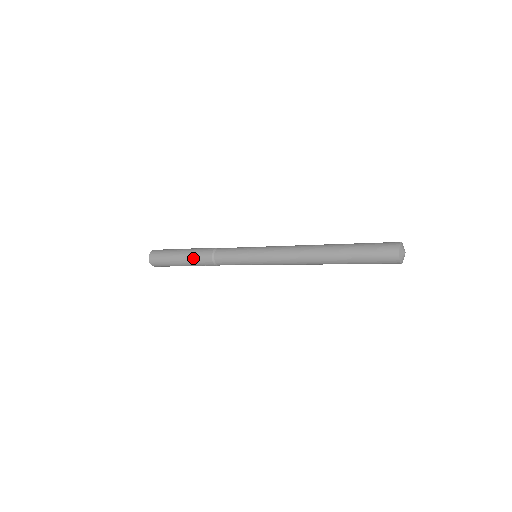
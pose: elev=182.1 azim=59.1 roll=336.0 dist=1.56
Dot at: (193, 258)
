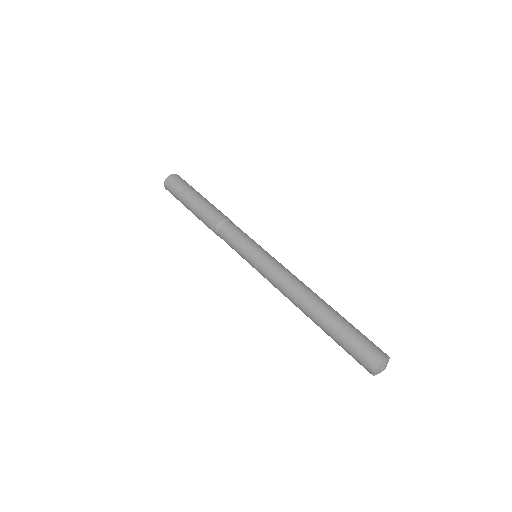
Dot at: occluded
